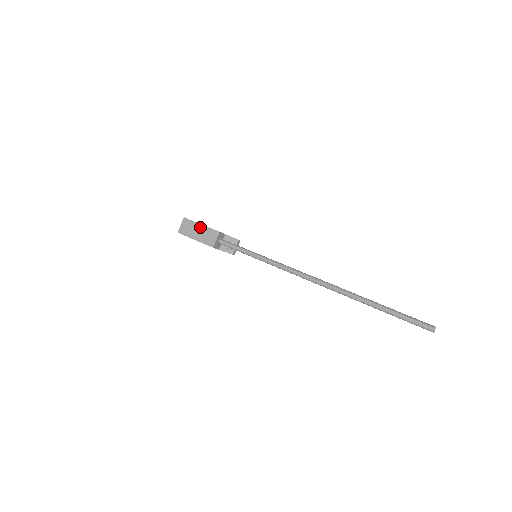
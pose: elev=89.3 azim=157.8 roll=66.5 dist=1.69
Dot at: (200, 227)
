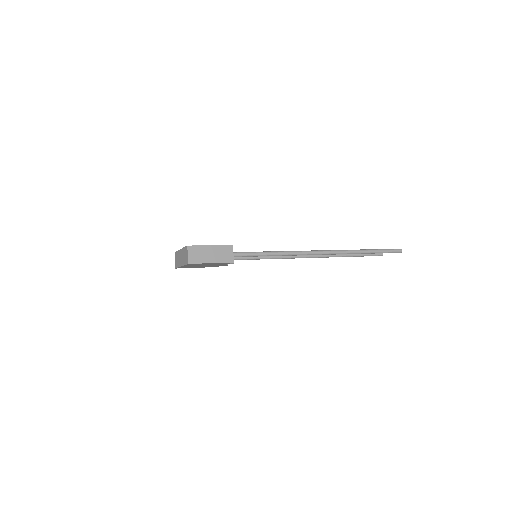
Dot at: (211, 248)
